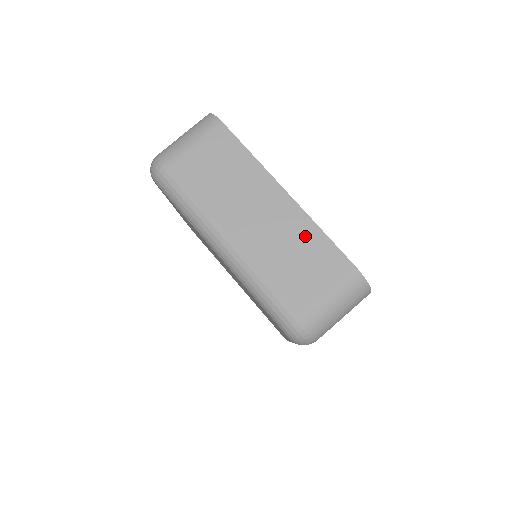
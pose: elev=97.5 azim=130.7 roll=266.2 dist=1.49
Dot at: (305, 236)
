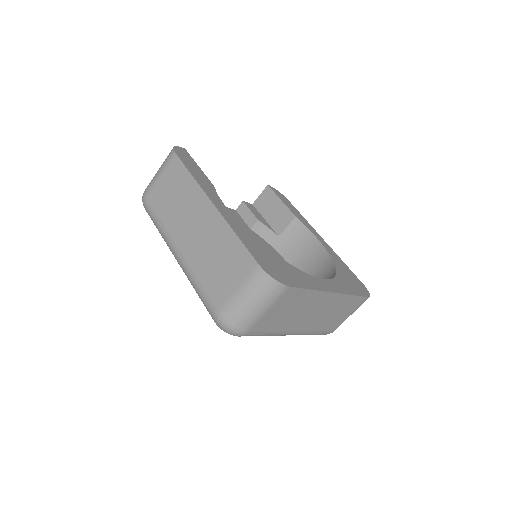
Dot at: (223, 240)
